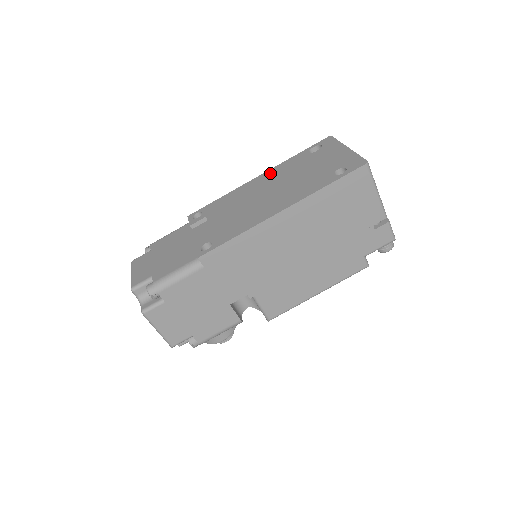
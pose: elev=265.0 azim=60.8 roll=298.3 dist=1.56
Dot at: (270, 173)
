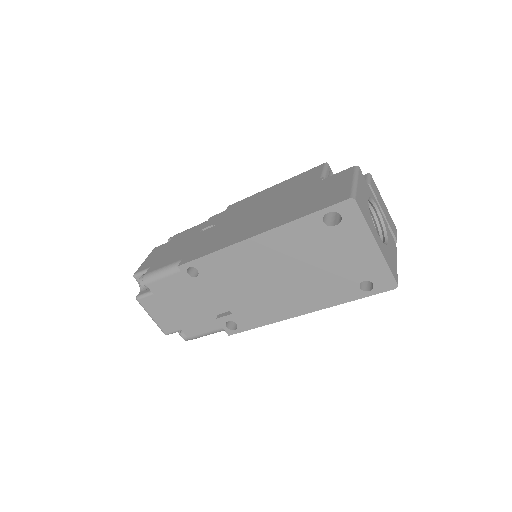
Dot at: (273, 240)
